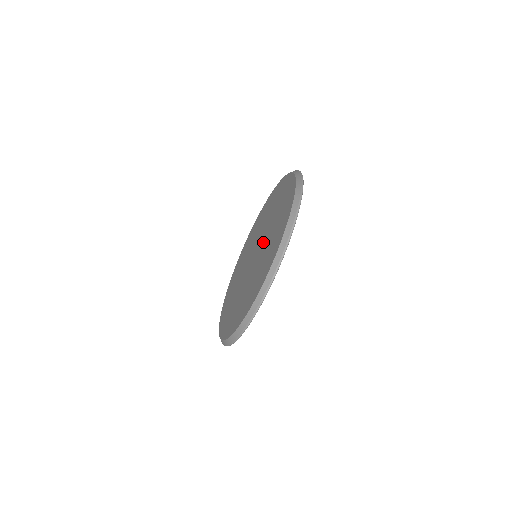
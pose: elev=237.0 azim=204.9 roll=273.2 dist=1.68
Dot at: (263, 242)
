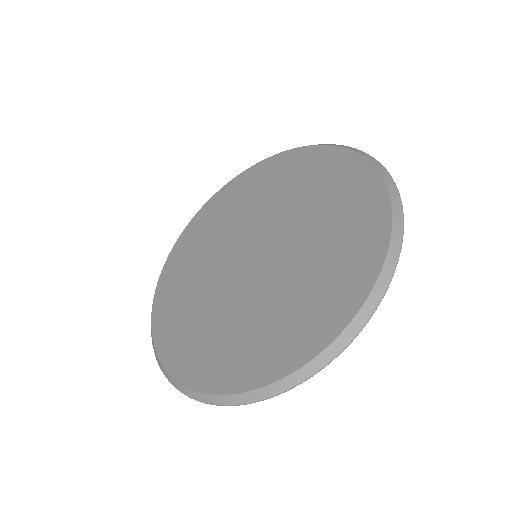
Dot at: (278, 224)
